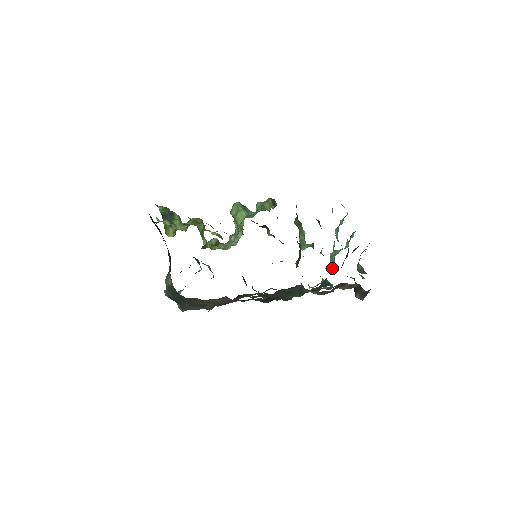
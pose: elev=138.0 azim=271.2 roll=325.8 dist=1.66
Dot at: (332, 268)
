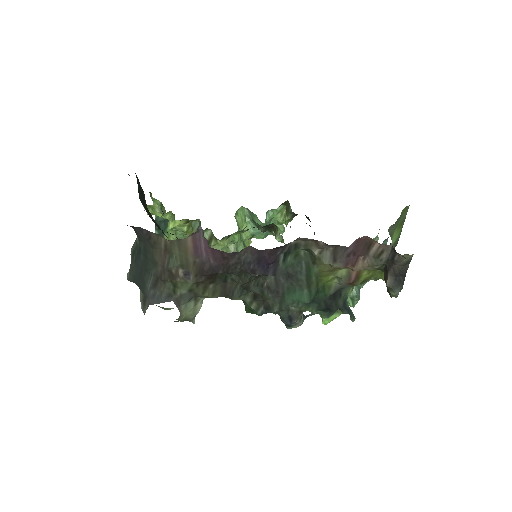
Dot at: (355, 302)
